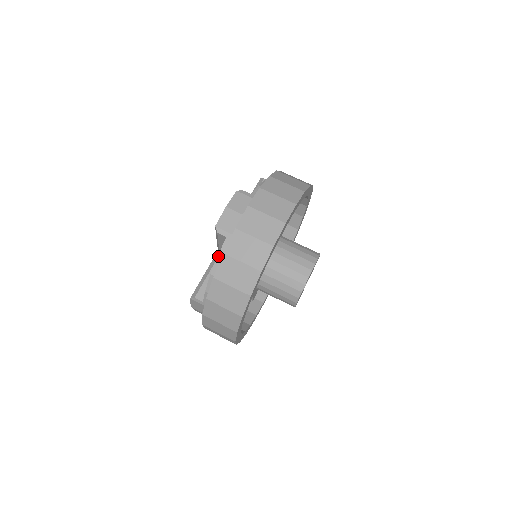
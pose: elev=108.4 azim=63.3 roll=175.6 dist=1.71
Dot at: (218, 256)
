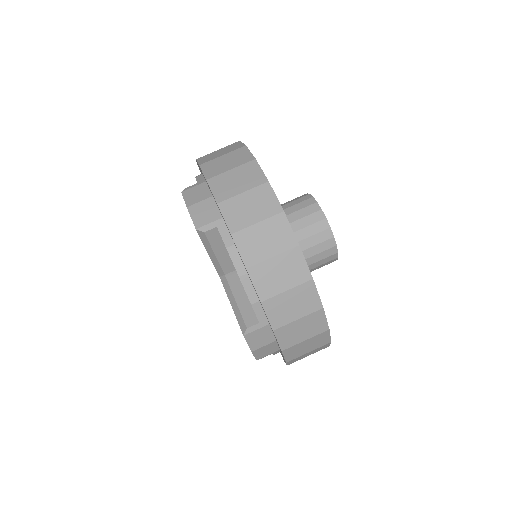
Dot at: (228, 251)
